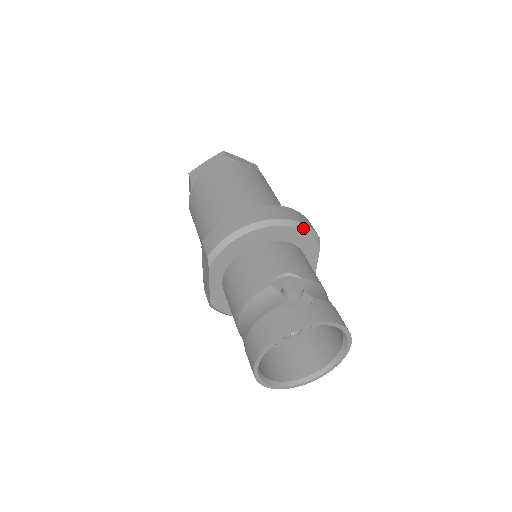
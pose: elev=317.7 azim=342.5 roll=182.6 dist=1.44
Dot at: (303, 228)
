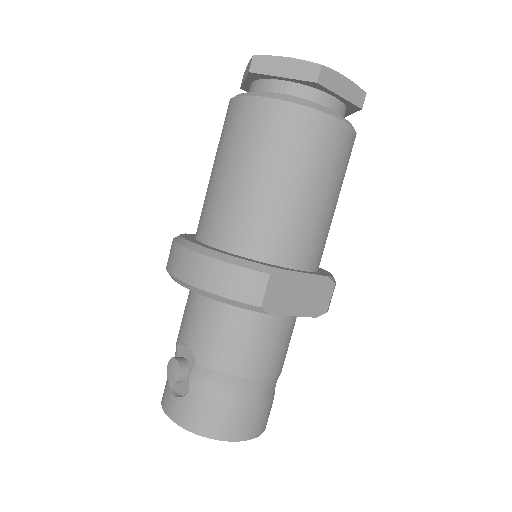
Dot at: (219, 299)
